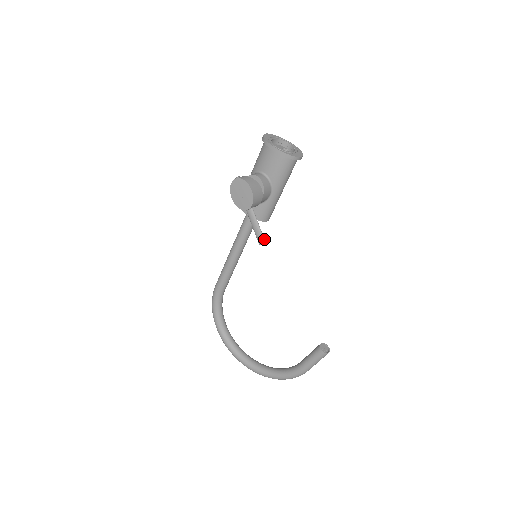
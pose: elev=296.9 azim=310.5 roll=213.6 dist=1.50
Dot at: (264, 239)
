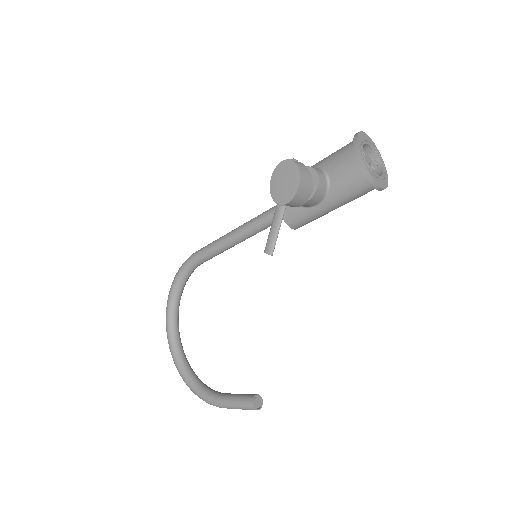
Dot at: occluded
